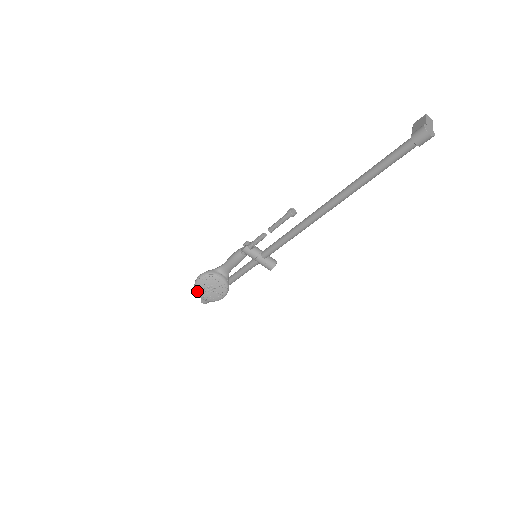
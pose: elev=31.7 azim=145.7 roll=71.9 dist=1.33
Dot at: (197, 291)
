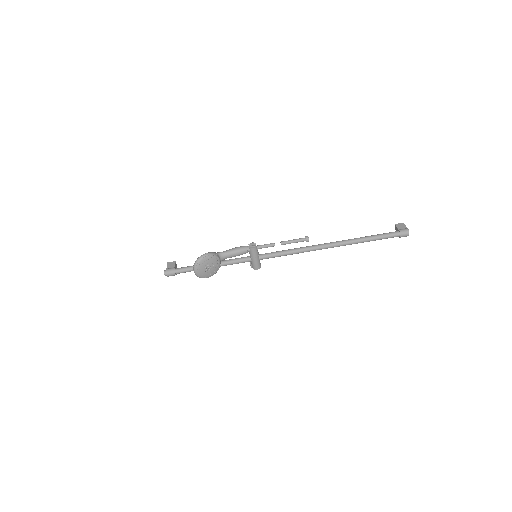
Dot at: (198, 265)
